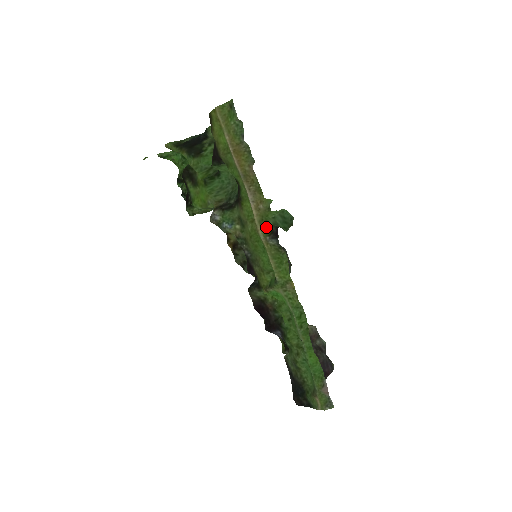
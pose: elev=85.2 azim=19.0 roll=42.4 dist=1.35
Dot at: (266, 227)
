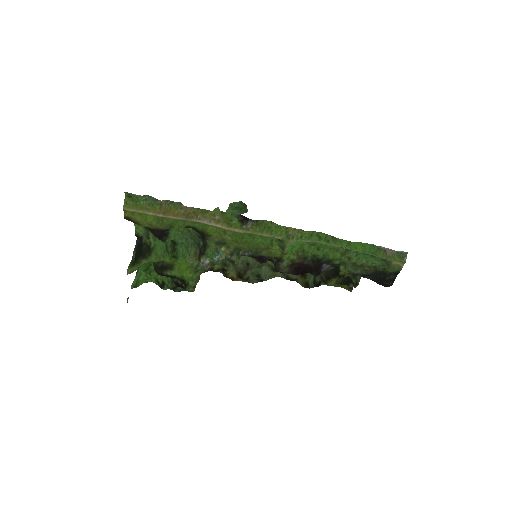
Dot at: (235, 224)
